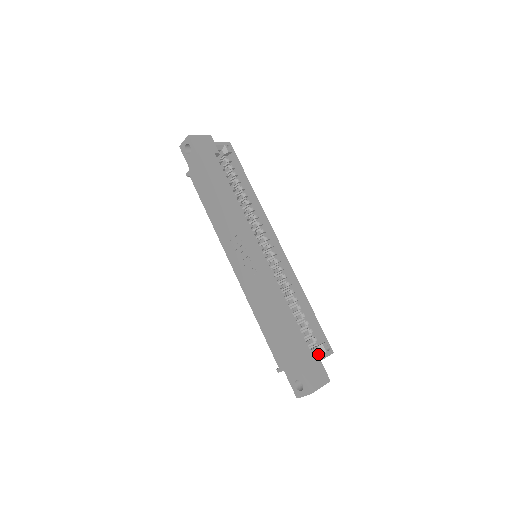
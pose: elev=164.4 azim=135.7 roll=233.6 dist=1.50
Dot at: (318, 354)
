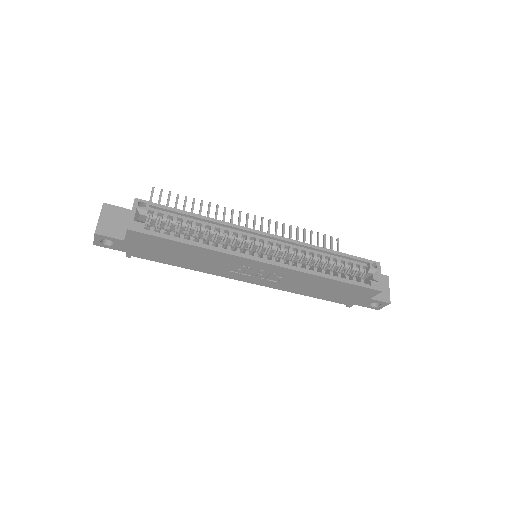
Dot at: (374, 279)
